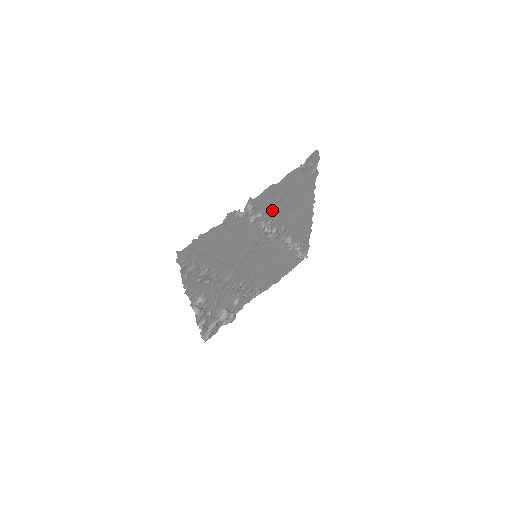
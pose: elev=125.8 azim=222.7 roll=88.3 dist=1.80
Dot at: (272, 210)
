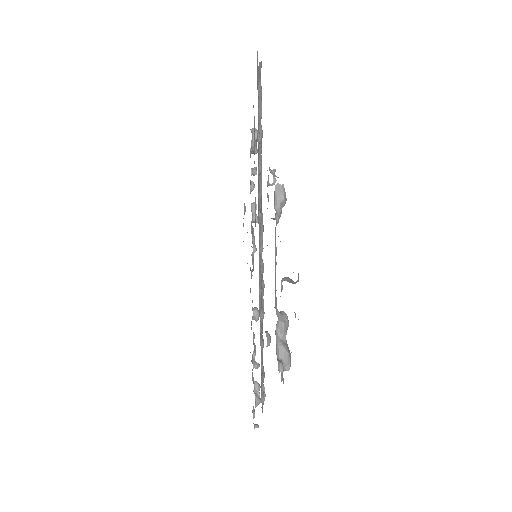
Dot at: occluded
